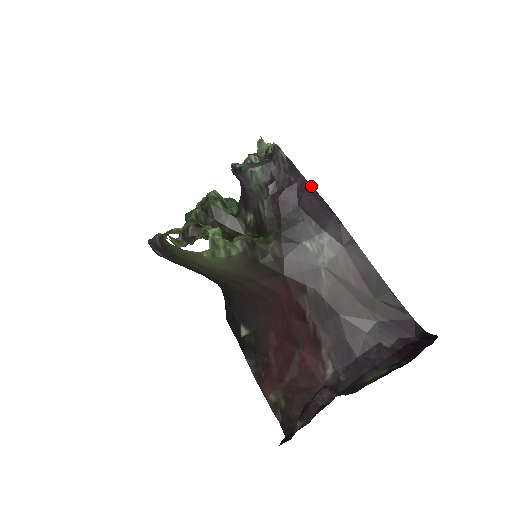
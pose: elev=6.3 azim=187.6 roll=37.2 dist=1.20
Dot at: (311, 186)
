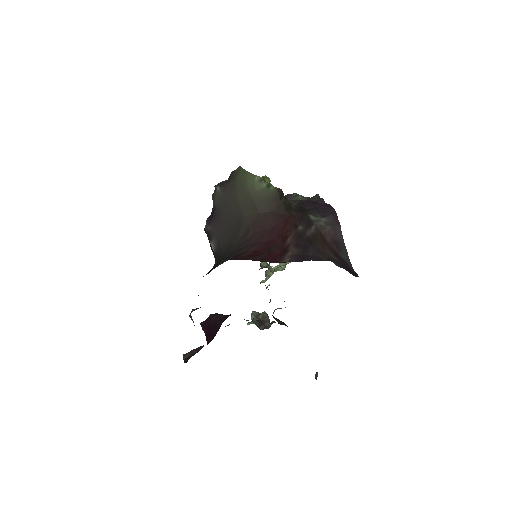
Dot at: (329, 204)
